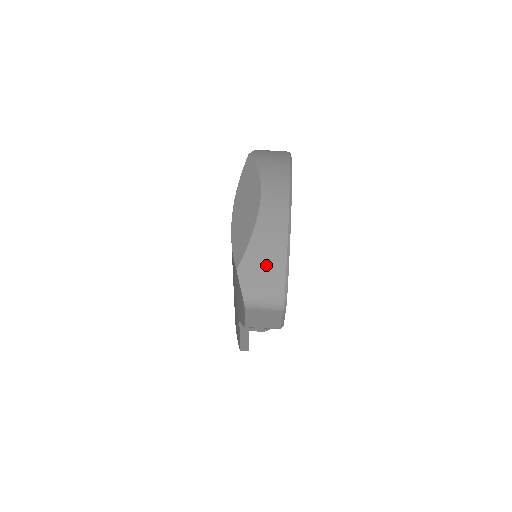
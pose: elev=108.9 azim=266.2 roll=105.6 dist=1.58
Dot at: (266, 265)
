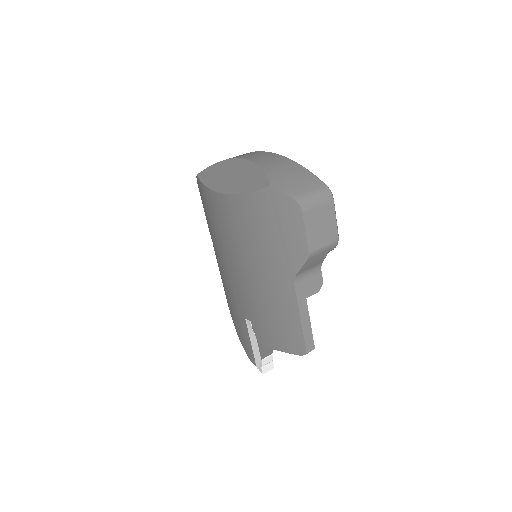
Dot at: (290, 174)
